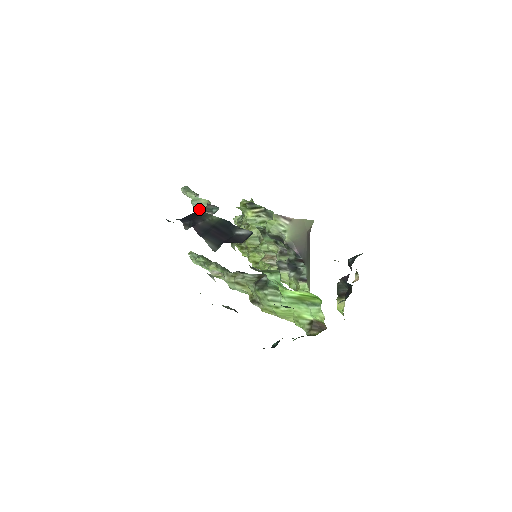
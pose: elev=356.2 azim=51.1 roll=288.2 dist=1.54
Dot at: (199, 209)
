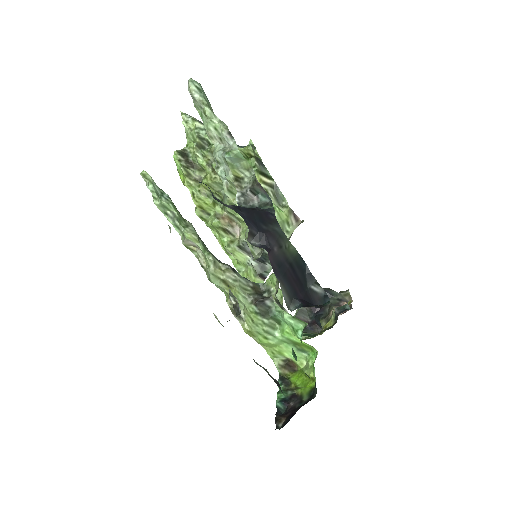
Dot at: (230, 167)
